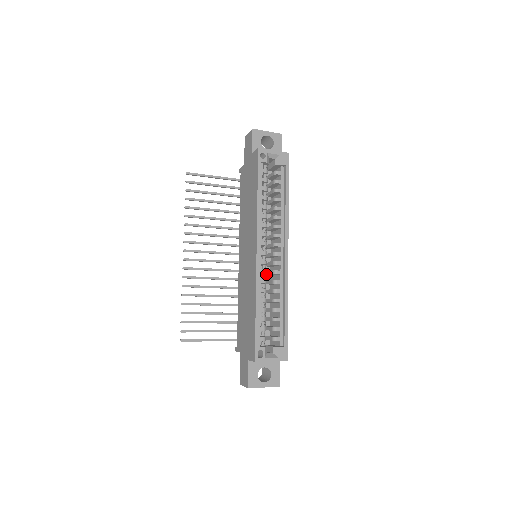
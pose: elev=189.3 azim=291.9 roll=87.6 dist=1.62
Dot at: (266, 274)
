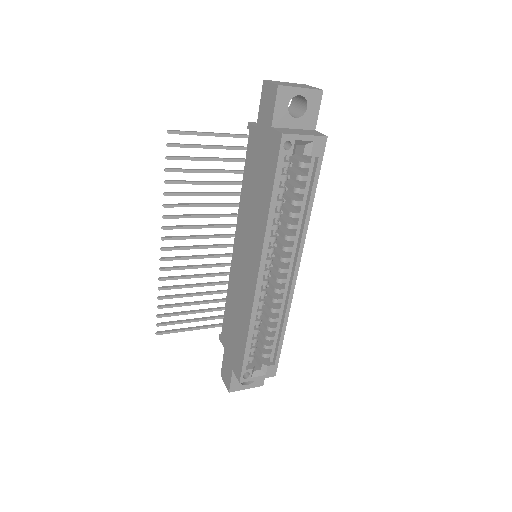
Dot at: occluded
